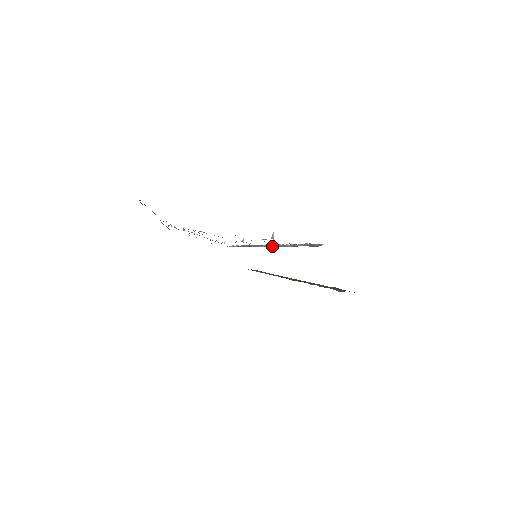
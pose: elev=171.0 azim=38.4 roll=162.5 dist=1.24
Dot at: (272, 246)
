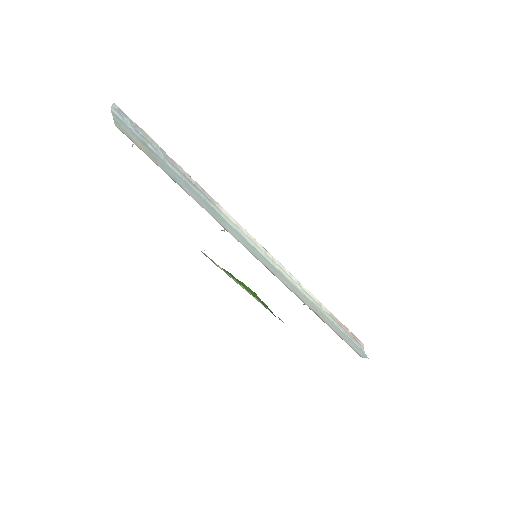
Dot at: (217, 207)
